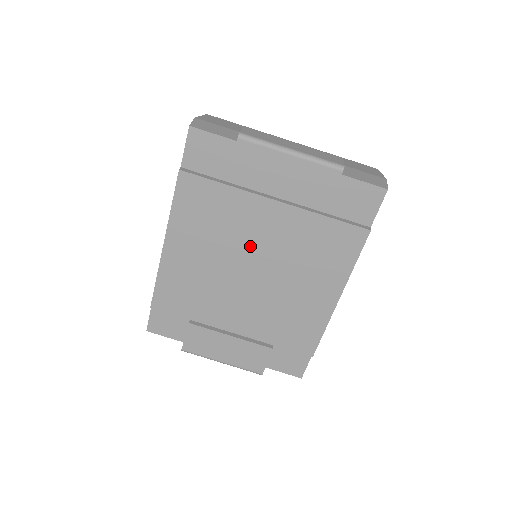
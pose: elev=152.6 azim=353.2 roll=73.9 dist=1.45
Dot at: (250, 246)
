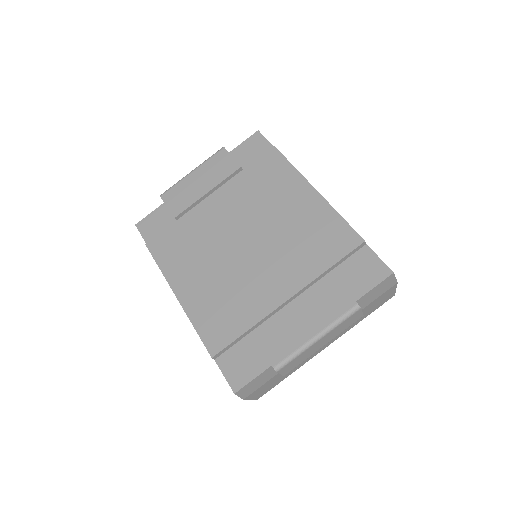
Dot at: (226, 231)
